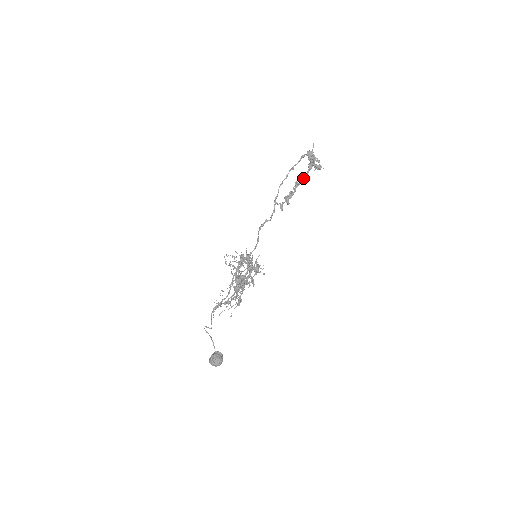
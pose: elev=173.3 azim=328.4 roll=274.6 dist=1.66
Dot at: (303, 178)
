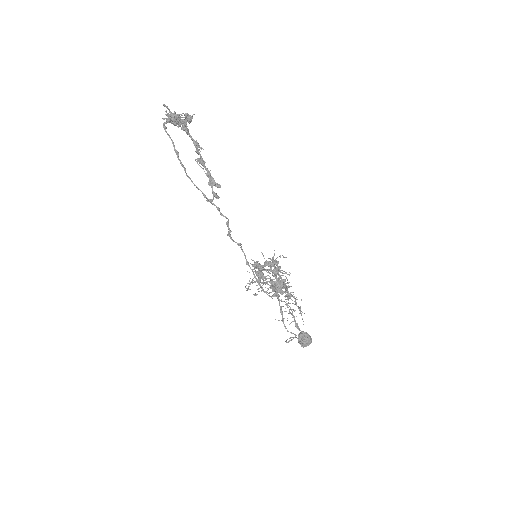
Dot at: (196, 148)
